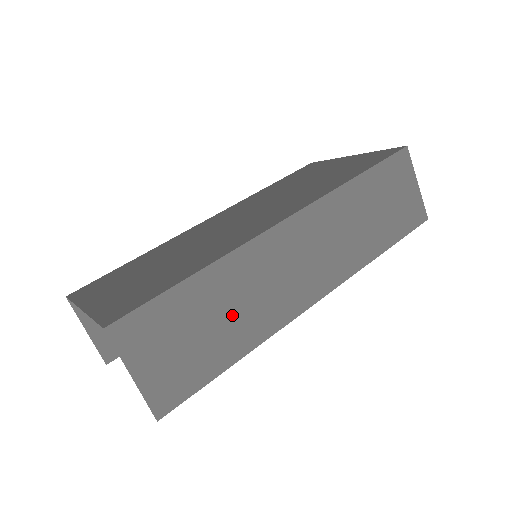
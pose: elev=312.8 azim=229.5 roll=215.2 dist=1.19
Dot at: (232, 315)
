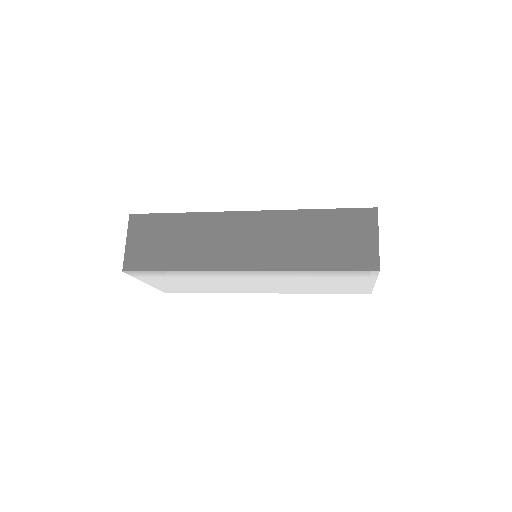
Dot at: (187, 244)
